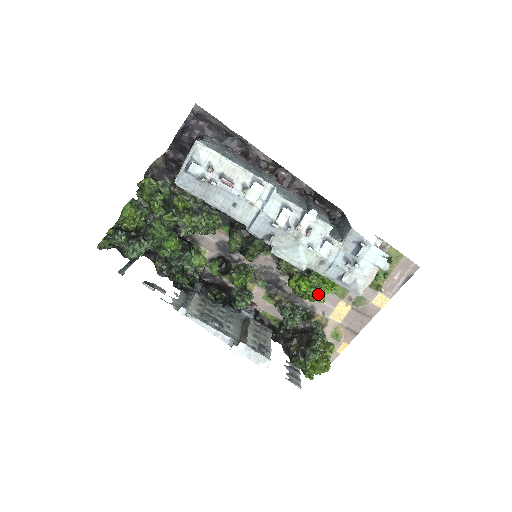
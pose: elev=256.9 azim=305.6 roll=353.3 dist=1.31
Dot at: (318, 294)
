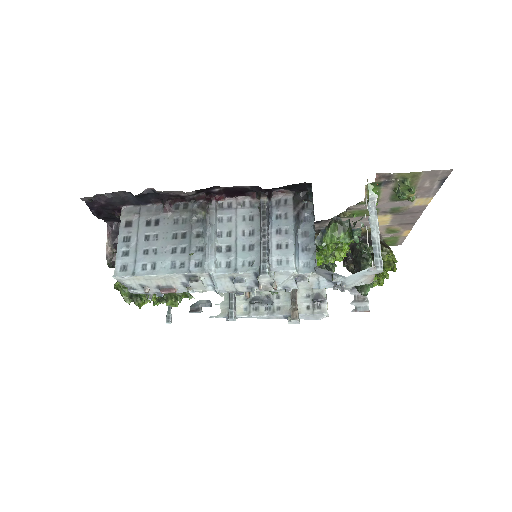
Dot at: (337, 259)
